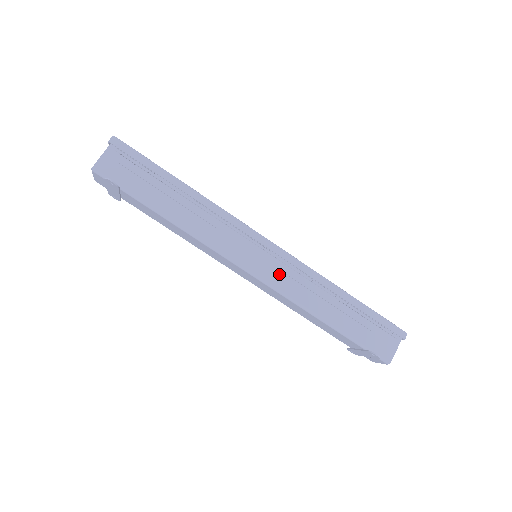
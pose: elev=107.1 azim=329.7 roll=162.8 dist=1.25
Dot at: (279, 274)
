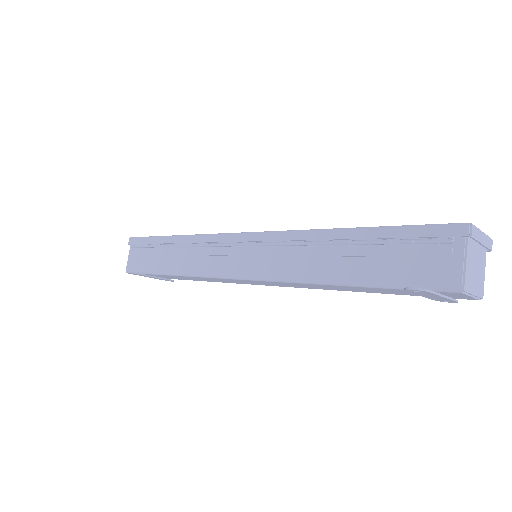
Dot at: (264, 261)
